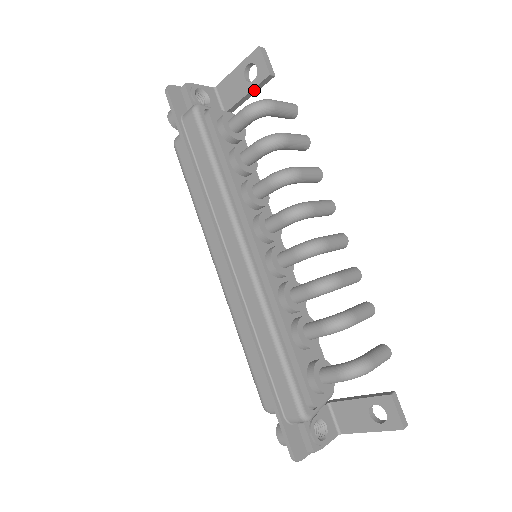
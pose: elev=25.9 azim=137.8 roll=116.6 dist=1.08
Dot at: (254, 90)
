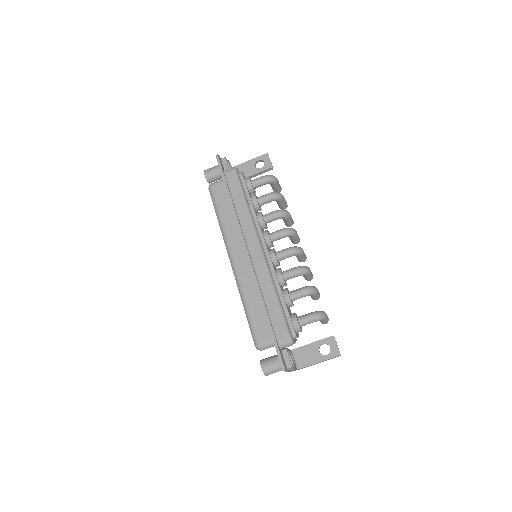
Dot at: (259, 173)
